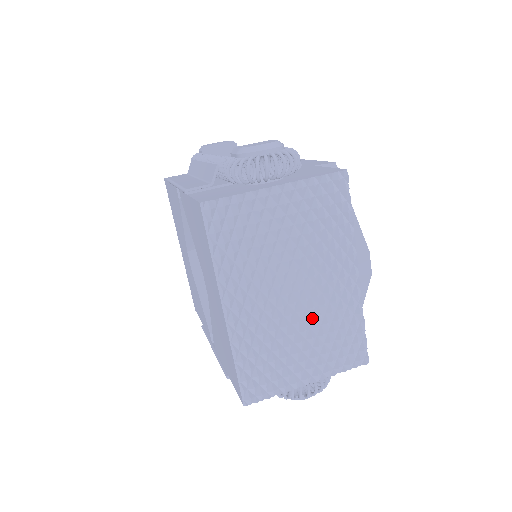
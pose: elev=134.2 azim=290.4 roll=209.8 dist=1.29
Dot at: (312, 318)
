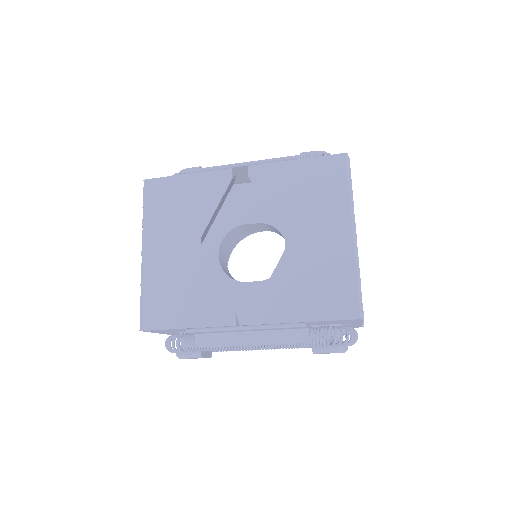
Dot at: occluded
